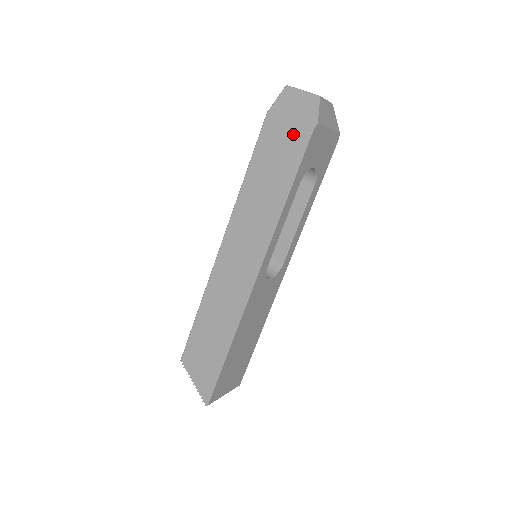
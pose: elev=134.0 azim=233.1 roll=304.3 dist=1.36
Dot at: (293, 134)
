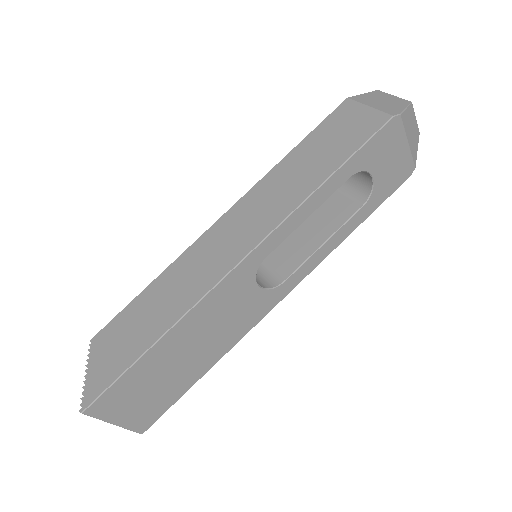
Dot at: (367, 119)
